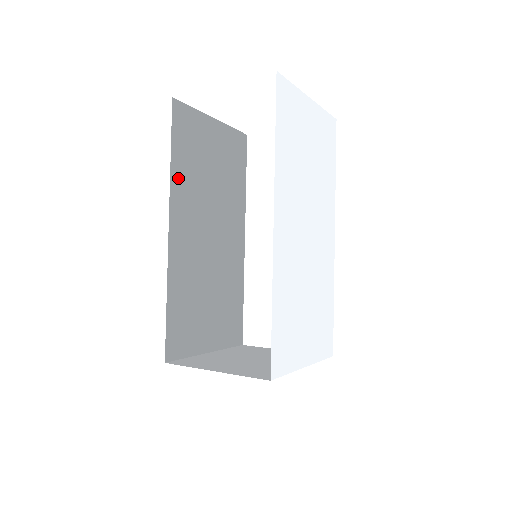
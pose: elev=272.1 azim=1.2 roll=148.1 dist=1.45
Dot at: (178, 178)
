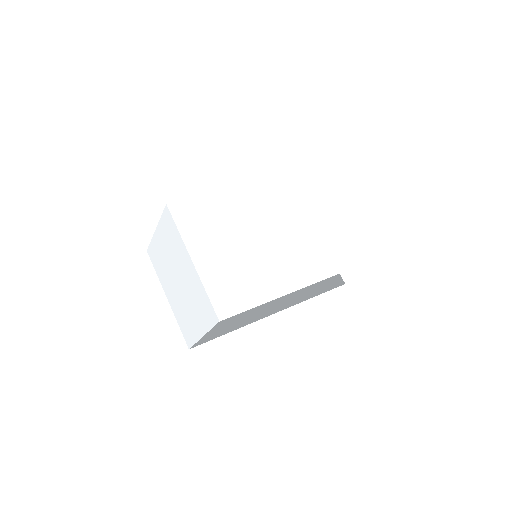
Dot at: occluded
